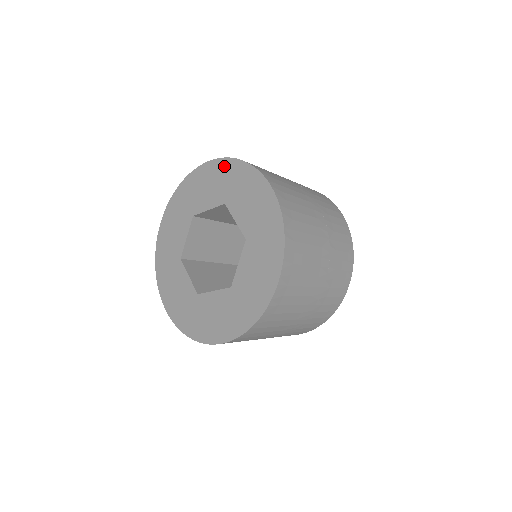
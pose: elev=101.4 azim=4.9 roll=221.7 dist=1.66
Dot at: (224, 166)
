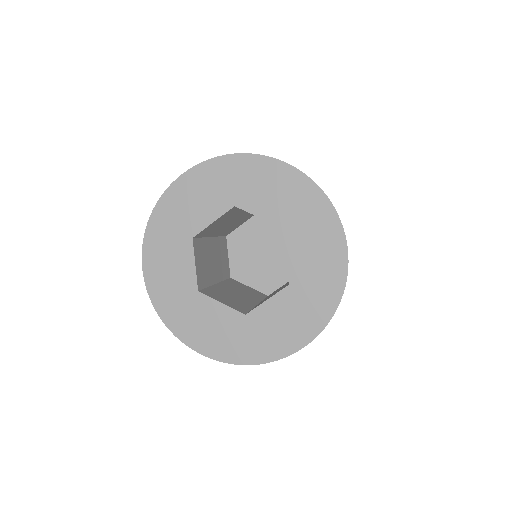
Dot at: (212, 168)
